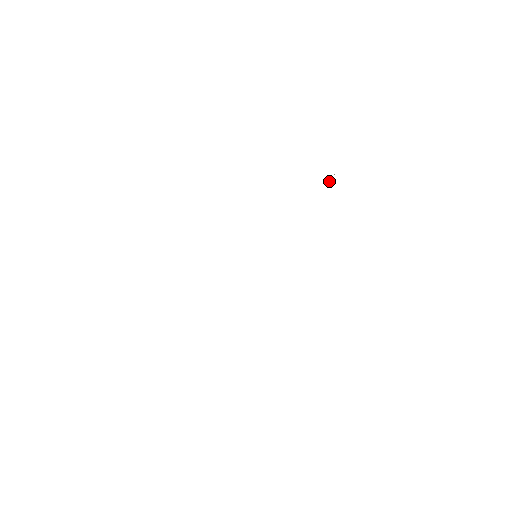
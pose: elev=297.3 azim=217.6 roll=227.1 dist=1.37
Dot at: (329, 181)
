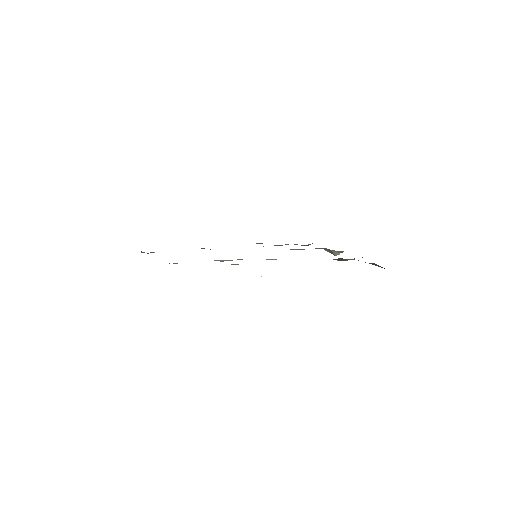
Dot at: occluded
